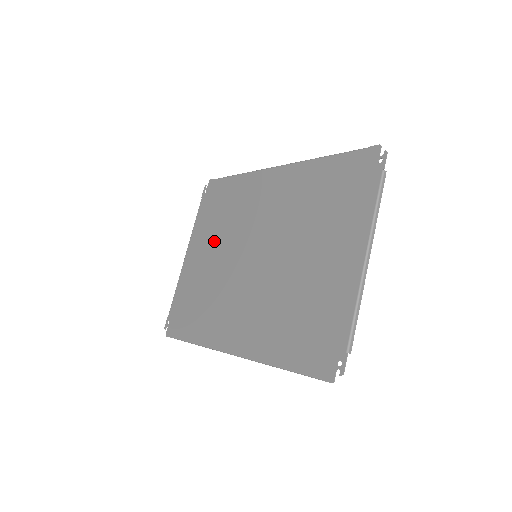
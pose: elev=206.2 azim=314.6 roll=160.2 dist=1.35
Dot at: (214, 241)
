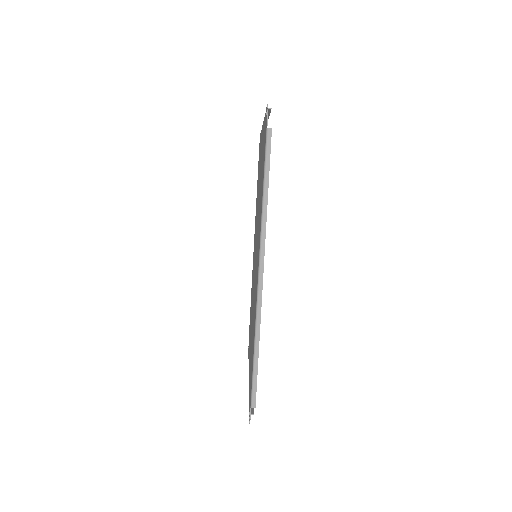
Dot at: occluded
